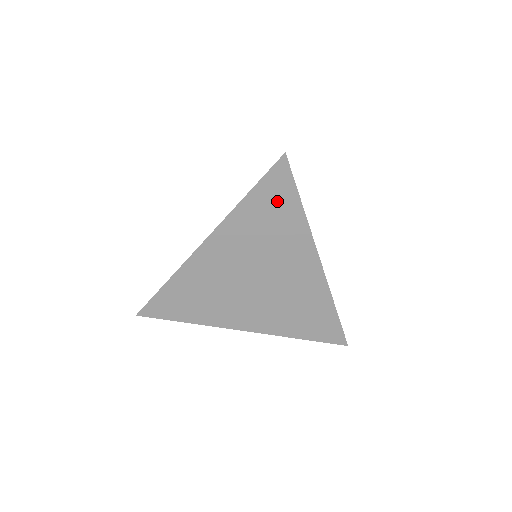
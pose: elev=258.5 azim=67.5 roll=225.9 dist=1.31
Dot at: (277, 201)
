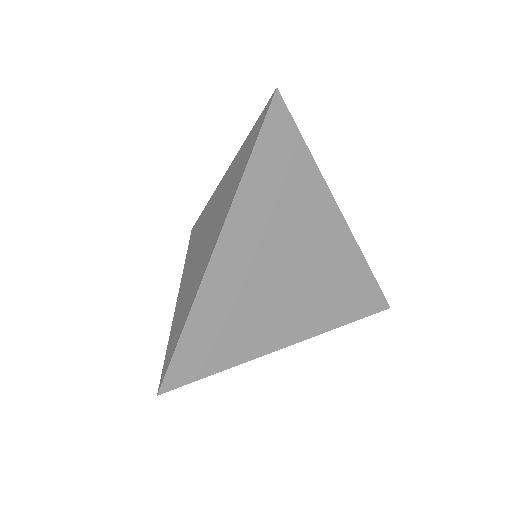
Dot at: (283, 153)
